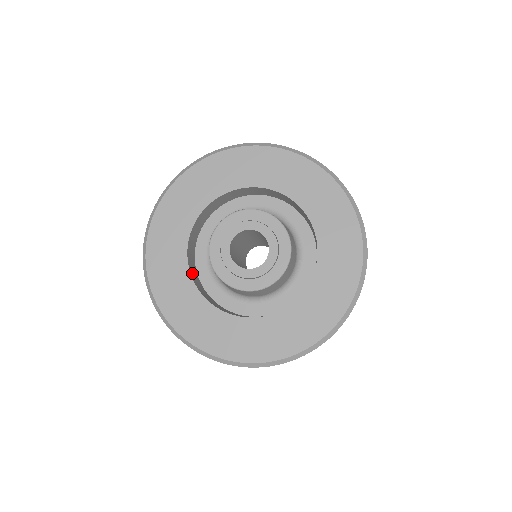
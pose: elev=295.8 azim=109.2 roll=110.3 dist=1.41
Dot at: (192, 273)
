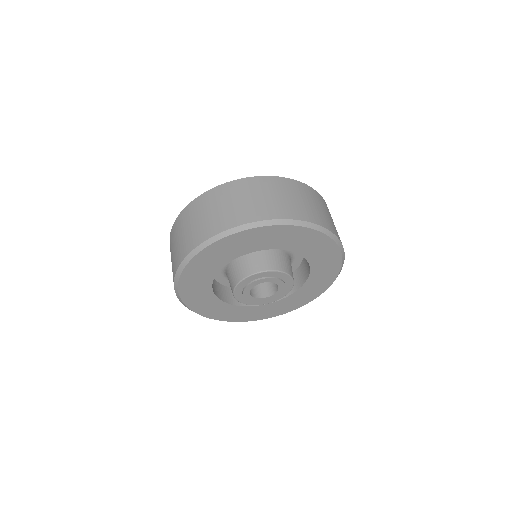
Dot at: (230, 300)
